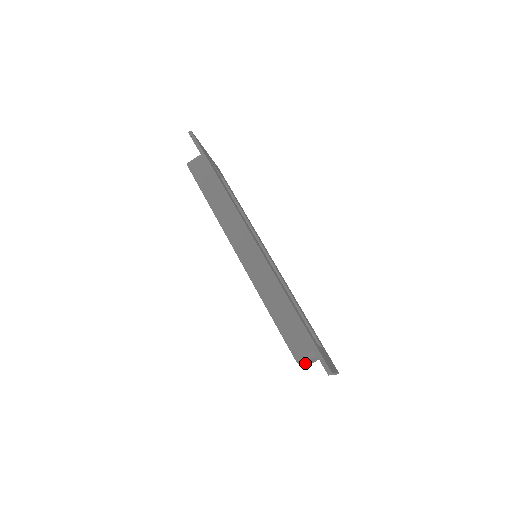
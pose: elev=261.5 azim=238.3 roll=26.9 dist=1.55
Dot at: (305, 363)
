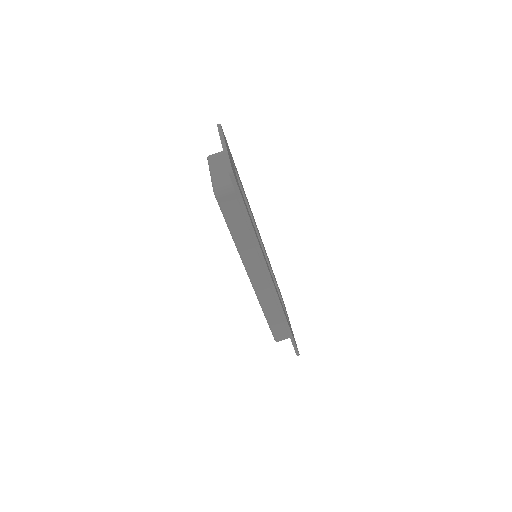
Dot at: occluded
